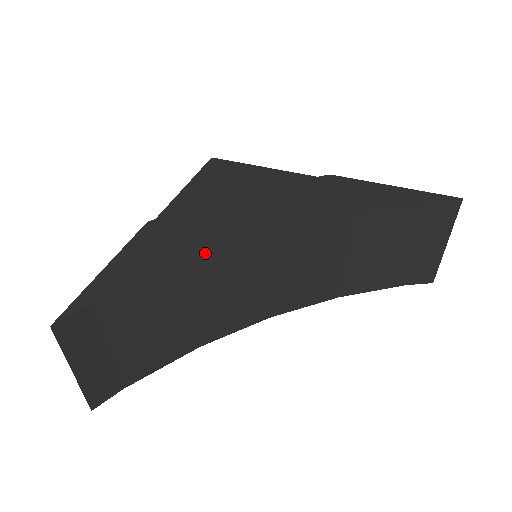
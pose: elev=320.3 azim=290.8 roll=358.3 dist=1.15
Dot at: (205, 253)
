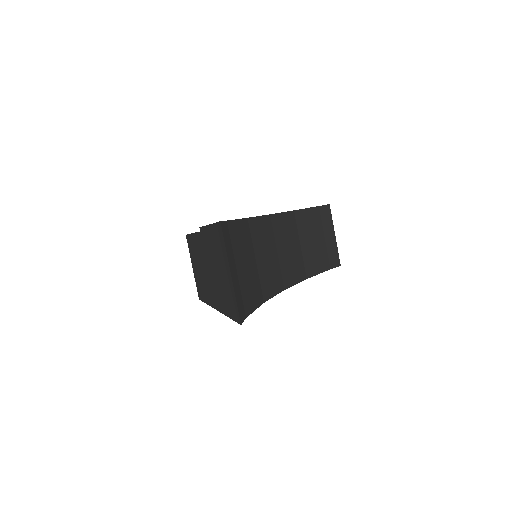
Dot at: (252, 217)
